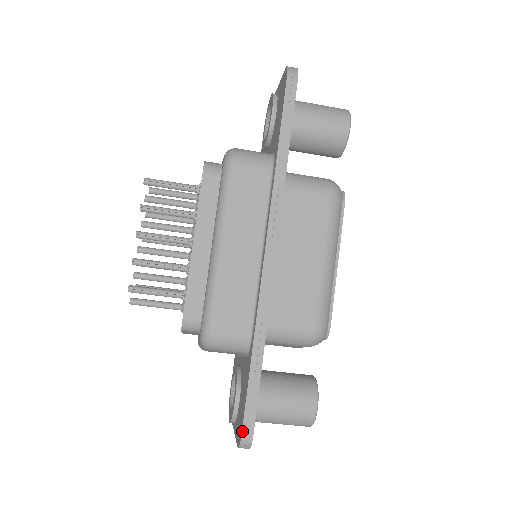
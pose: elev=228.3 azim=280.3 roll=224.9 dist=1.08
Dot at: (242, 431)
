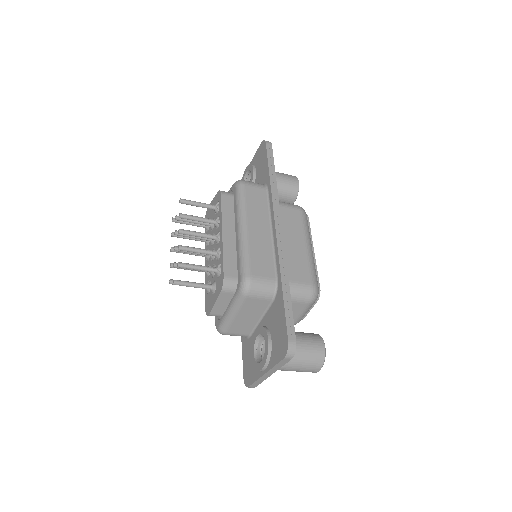
Dot at: (288, 337)
